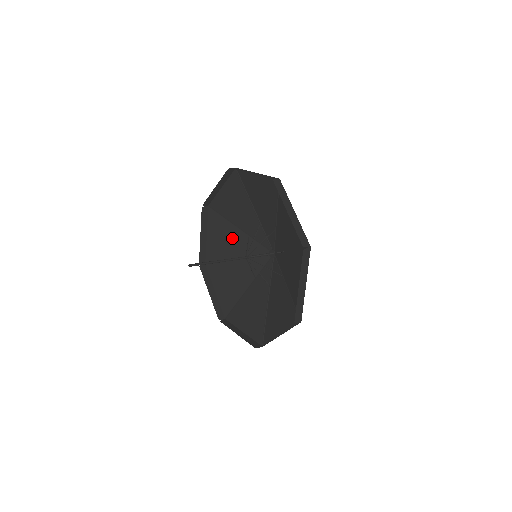
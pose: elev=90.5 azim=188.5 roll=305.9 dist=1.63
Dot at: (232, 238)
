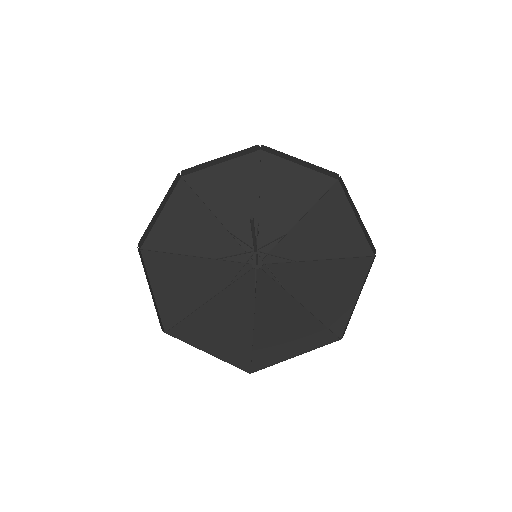
Dot at: (194, 274)
